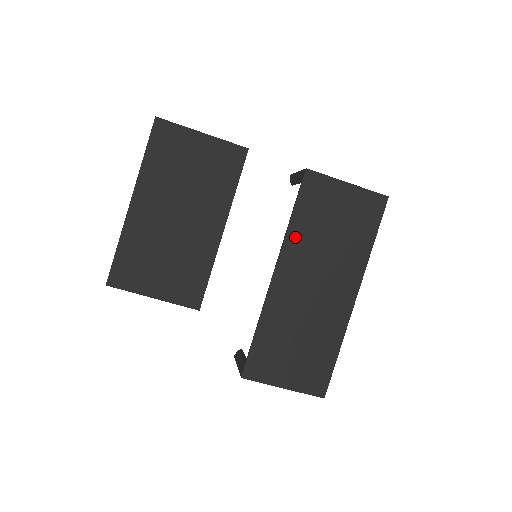
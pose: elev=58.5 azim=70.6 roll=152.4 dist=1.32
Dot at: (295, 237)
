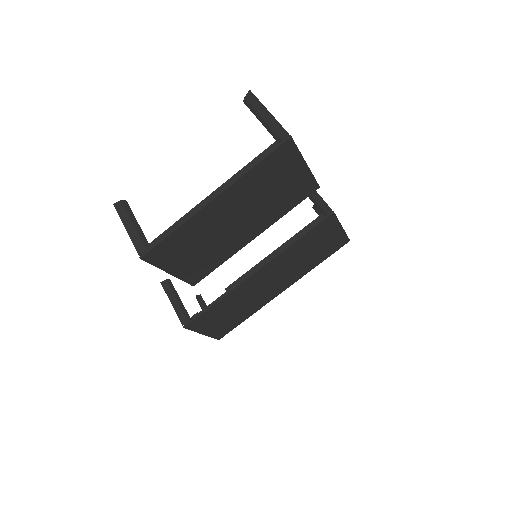
Dot at: (288, 252)
